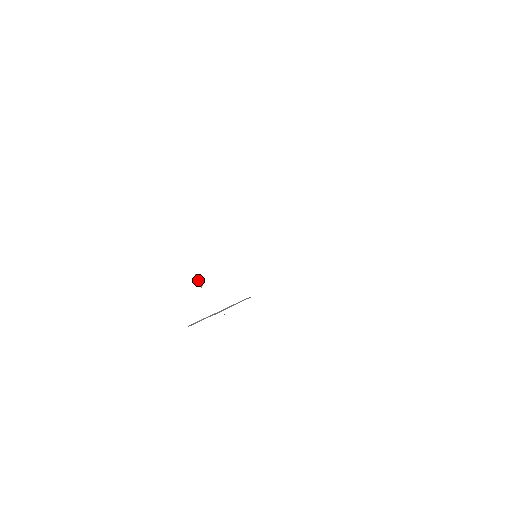
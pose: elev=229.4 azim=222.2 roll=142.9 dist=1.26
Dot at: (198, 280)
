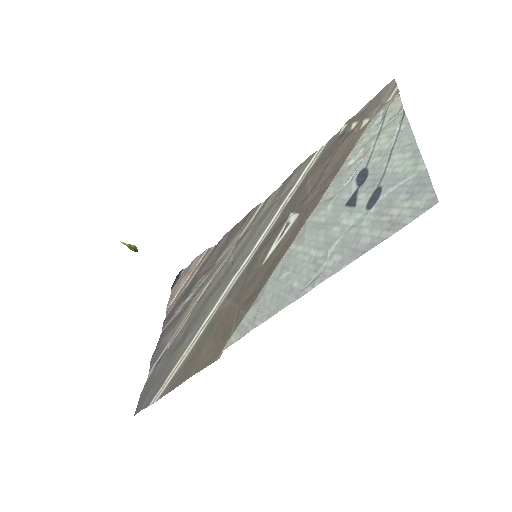
Dot at: (128, 247)
